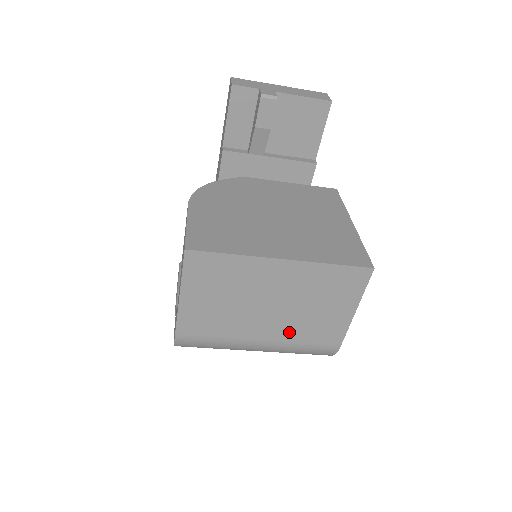
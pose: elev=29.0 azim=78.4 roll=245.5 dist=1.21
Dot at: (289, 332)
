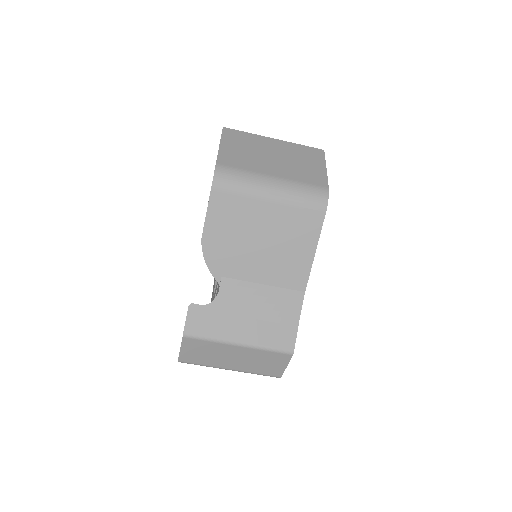
Dot at: (290, 173)
